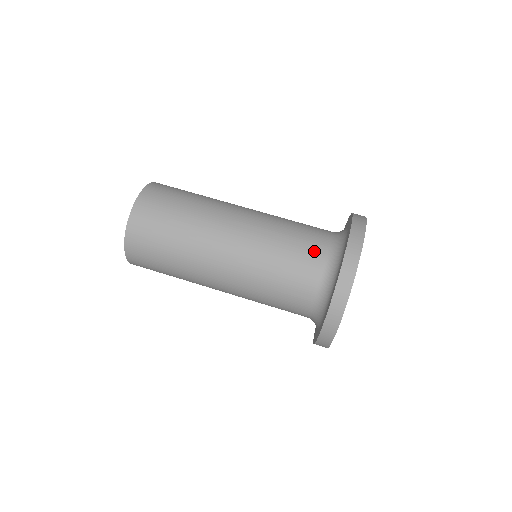
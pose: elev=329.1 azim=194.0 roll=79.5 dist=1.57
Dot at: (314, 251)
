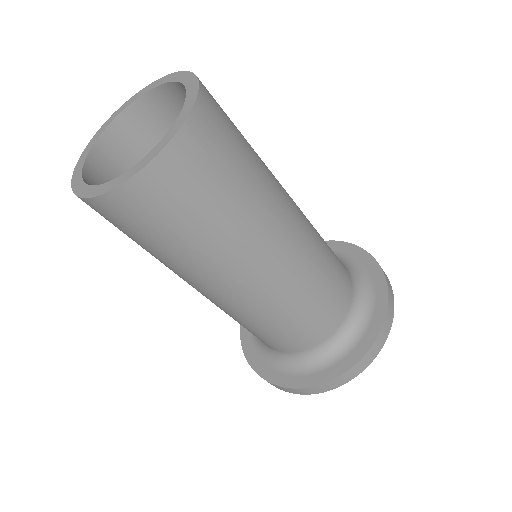
Dot at: occluded
